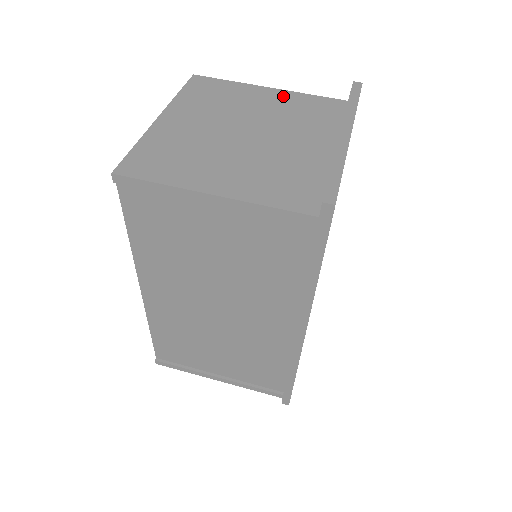
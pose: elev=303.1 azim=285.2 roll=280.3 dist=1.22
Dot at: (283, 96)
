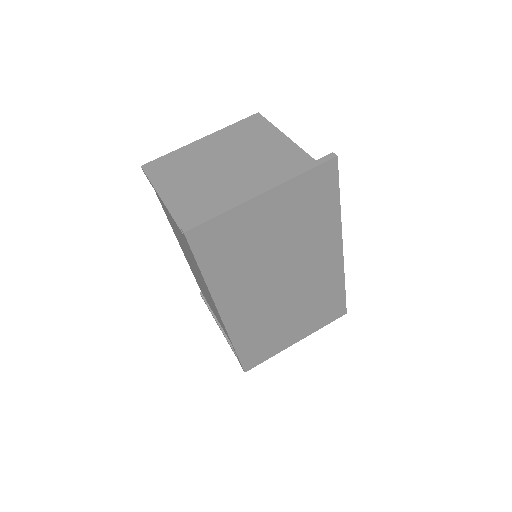
Dot at: (286, 147)
